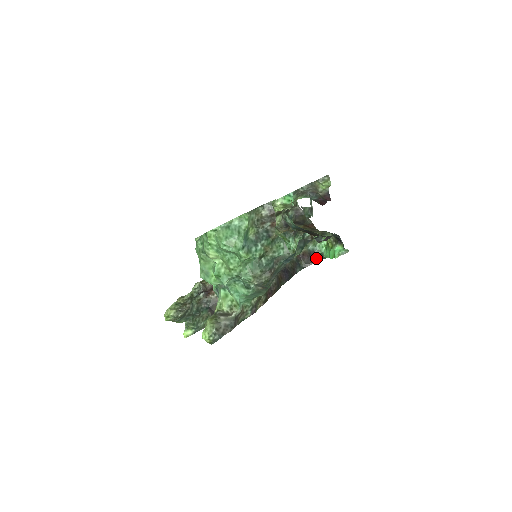
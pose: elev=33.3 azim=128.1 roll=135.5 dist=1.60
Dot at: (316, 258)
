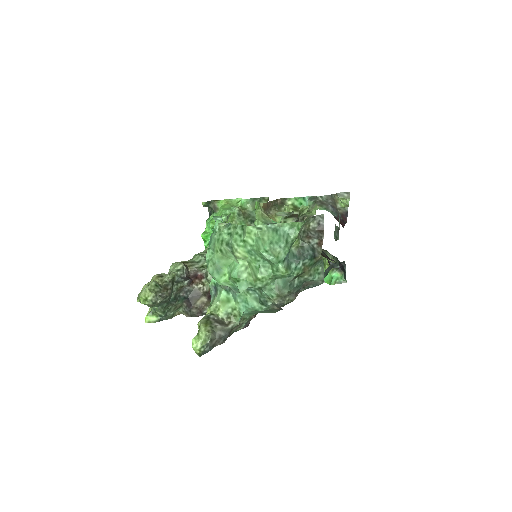
Dot at: occluded
